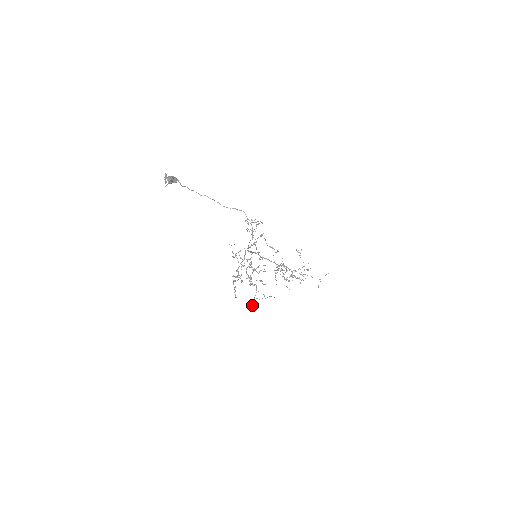
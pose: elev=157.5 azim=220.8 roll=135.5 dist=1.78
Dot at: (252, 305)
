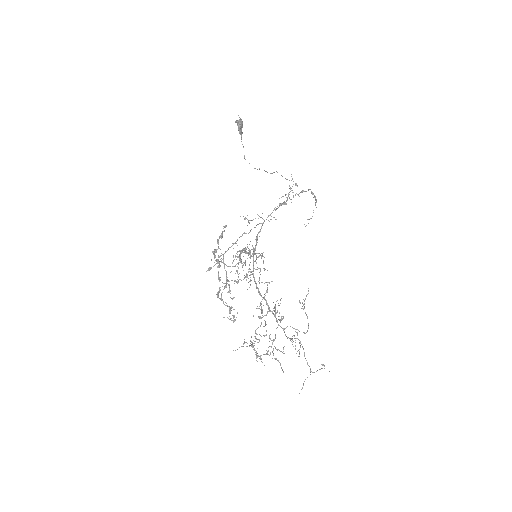
Dot at: occluded
